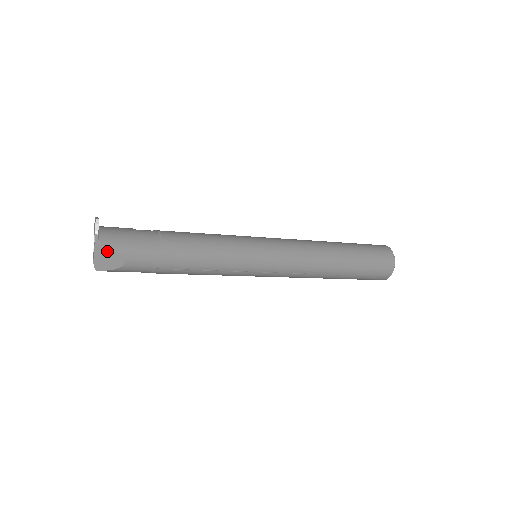
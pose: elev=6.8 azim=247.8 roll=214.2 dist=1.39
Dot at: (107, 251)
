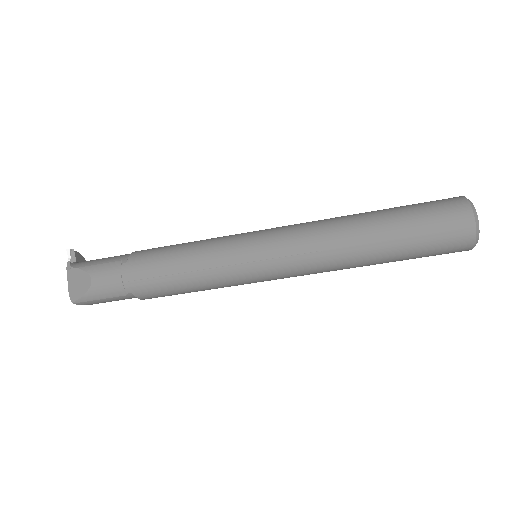
Dot at: (77, 274)
